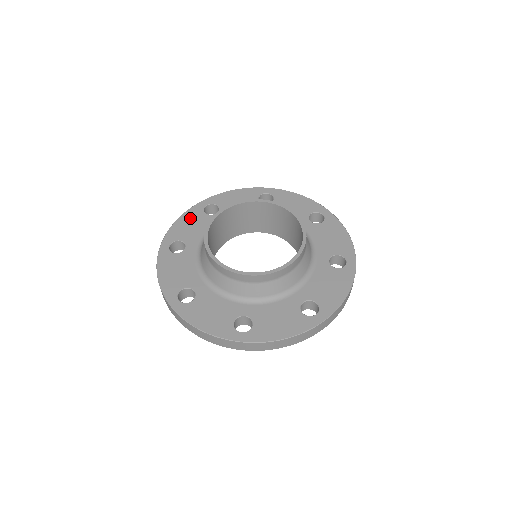
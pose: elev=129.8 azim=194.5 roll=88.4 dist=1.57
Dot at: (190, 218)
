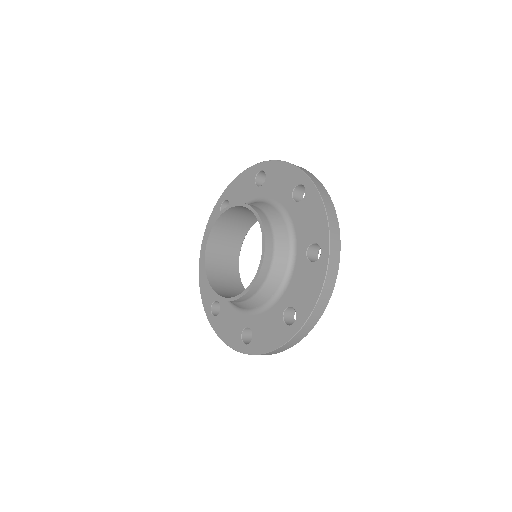
Dot at: occluded
